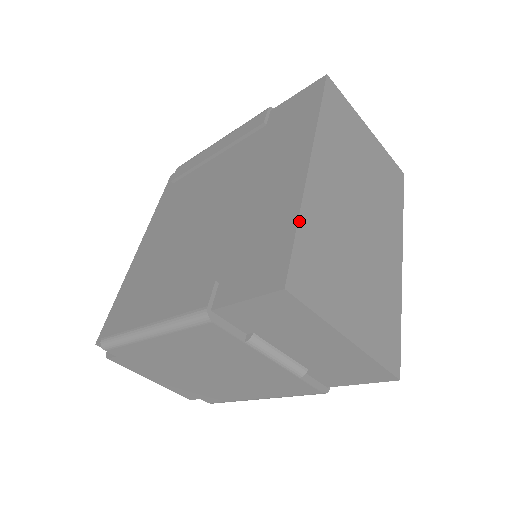
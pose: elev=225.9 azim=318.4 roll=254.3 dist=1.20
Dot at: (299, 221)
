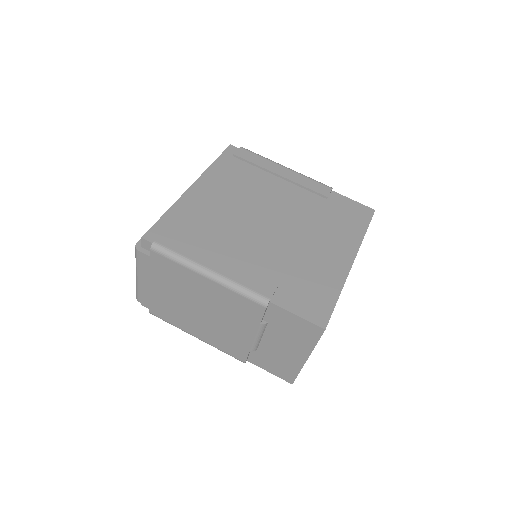
Dot at: occluded
